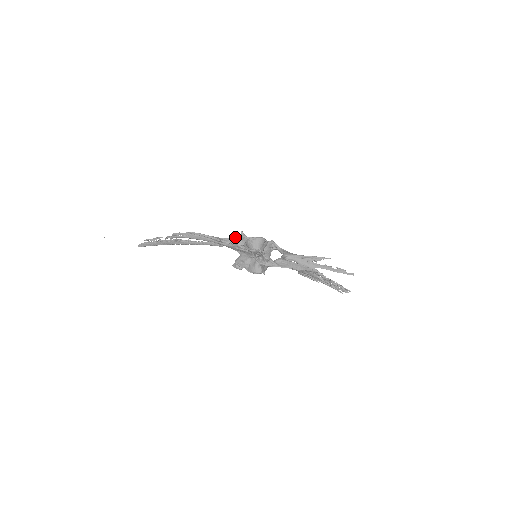
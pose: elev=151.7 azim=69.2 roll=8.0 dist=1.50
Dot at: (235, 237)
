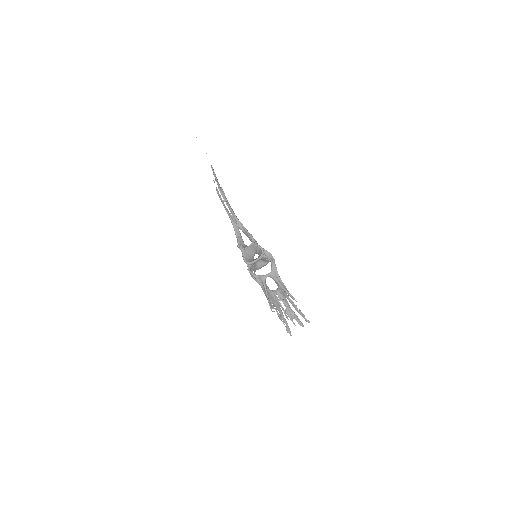
Dot at: (248, 233)
